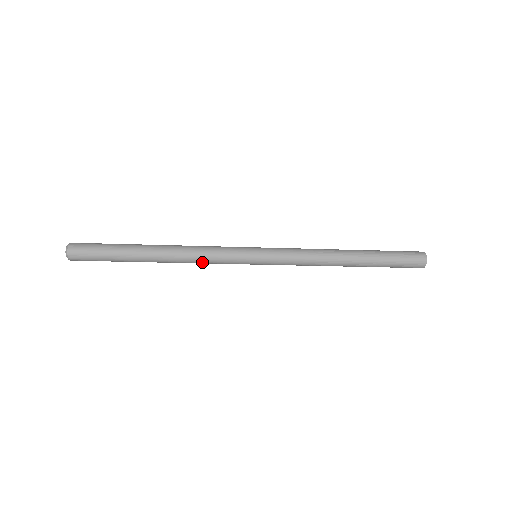
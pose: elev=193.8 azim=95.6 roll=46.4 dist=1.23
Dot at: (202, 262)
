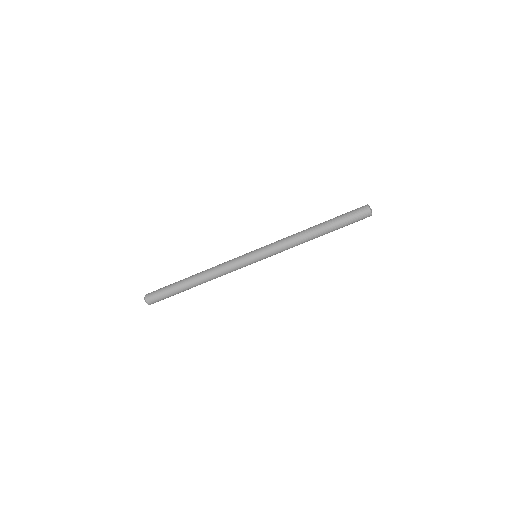
Dot at: (224, 274)
